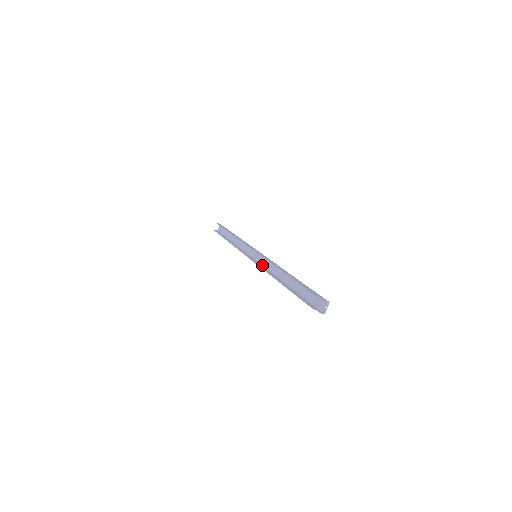
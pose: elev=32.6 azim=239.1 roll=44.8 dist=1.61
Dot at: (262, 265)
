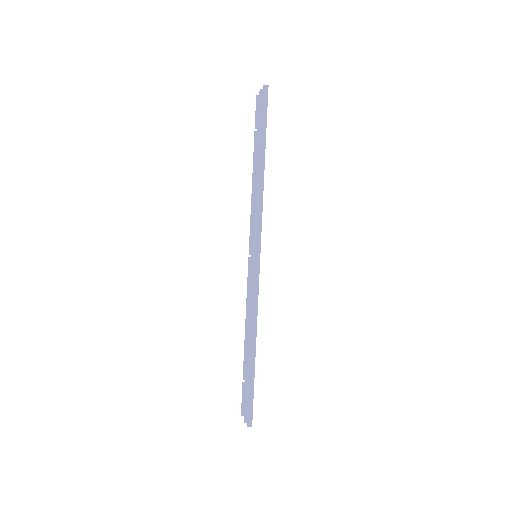
Dot at: occluded
